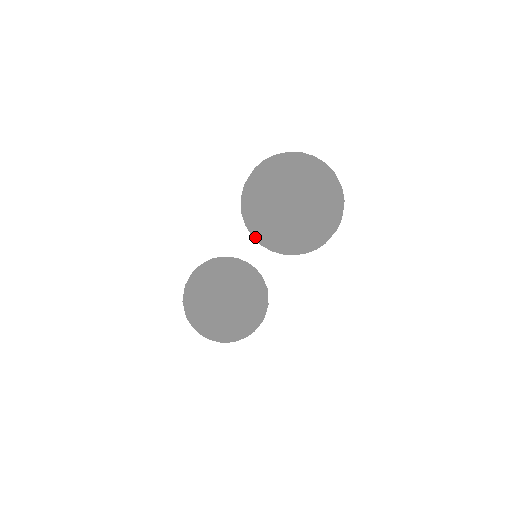
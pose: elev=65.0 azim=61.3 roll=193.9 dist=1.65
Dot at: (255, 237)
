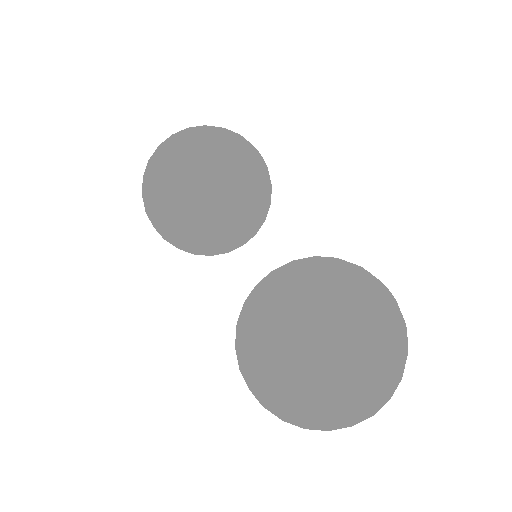
Dot at: (239, 317)
